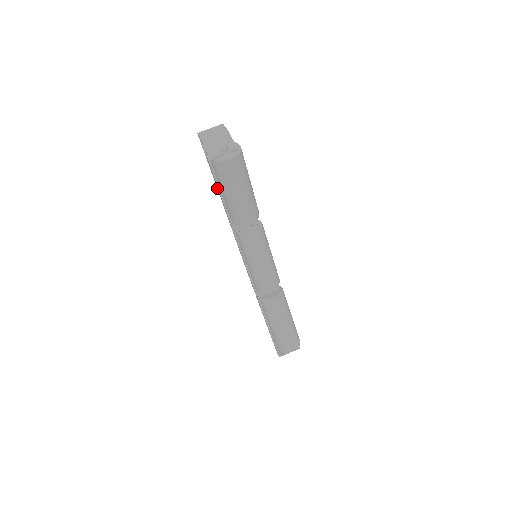
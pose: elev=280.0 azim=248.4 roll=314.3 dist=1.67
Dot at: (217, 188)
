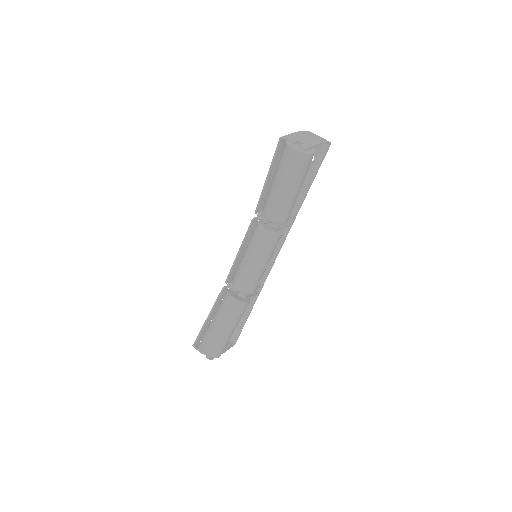
Dot at: (274, 169)
